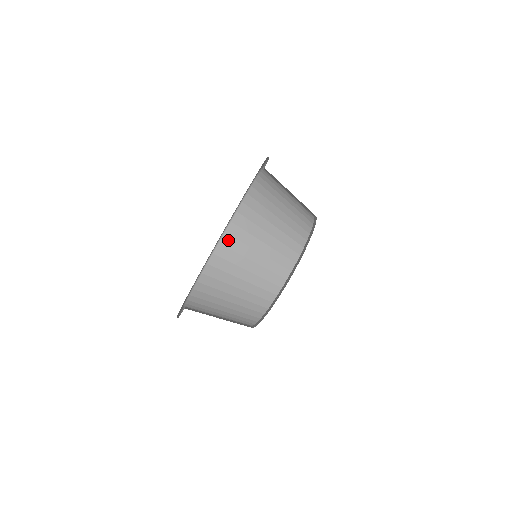
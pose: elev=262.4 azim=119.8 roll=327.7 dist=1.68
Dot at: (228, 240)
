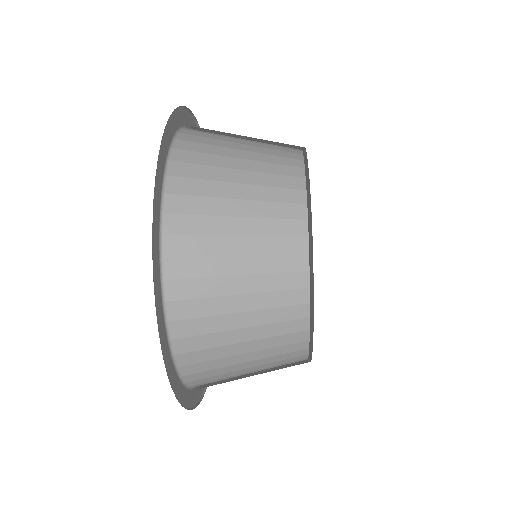
Dot at: (194, 377)
